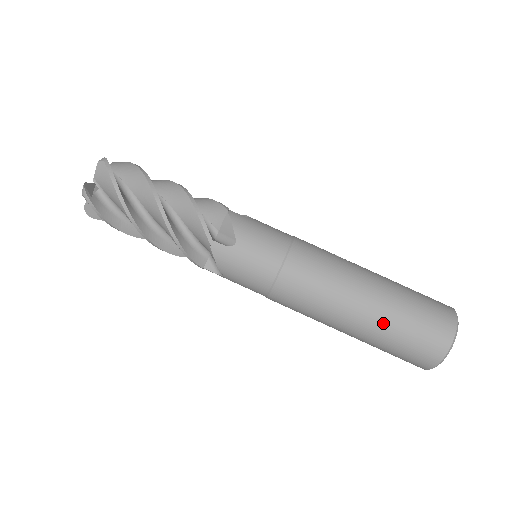
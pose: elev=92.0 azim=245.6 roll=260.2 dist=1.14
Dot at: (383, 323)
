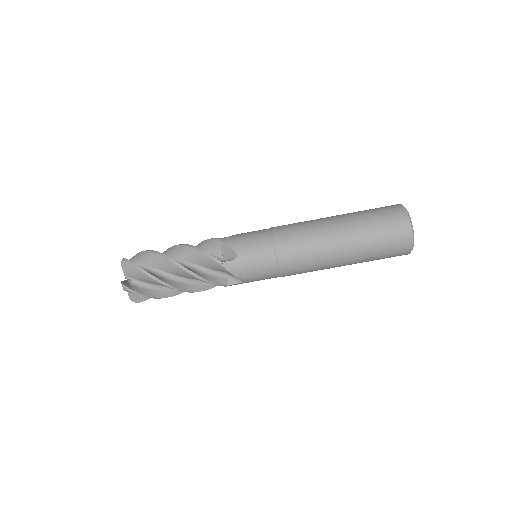
Dot at: (360, 241)
